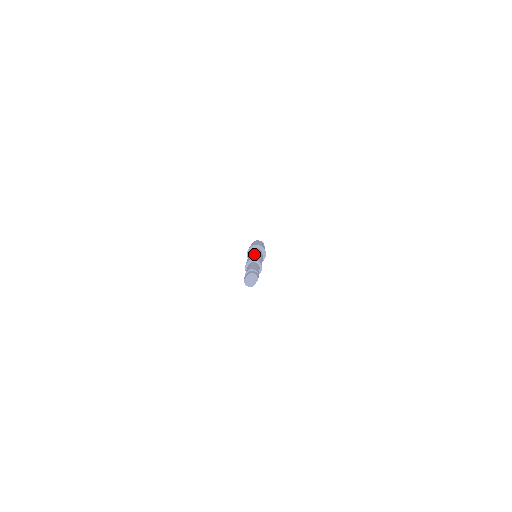
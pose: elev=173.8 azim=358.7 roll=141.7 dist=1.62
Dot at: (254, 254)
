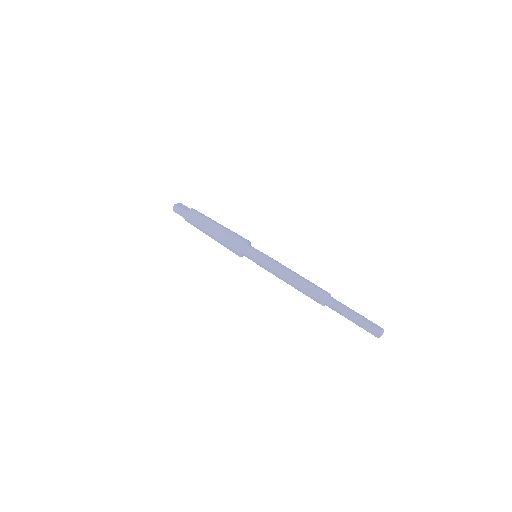
Dot at: (294, 277)
